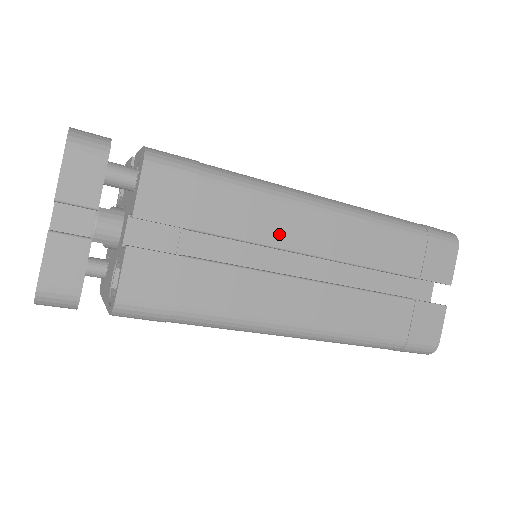
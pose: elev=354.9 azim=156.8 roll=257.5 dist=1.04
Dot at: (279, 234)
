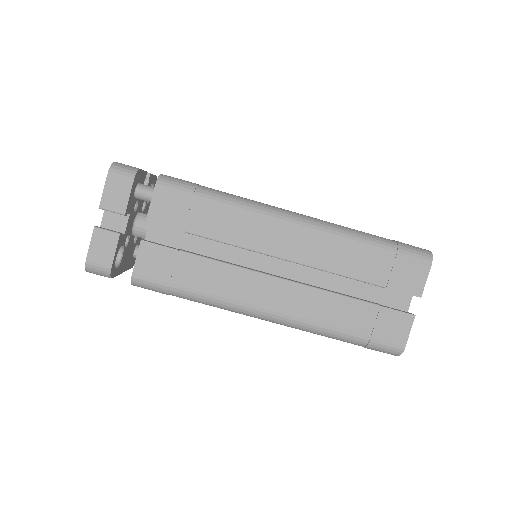
Dot at: (253, 240)
